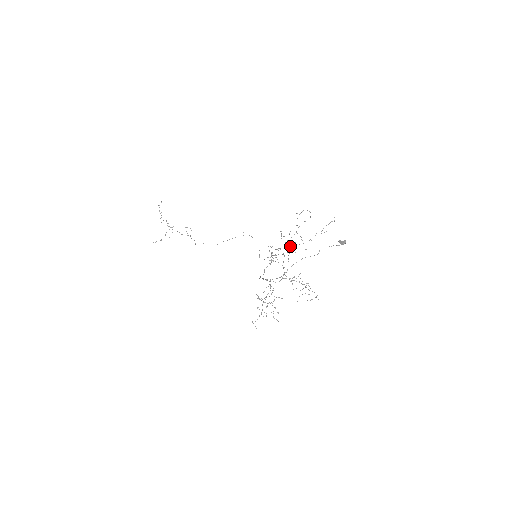
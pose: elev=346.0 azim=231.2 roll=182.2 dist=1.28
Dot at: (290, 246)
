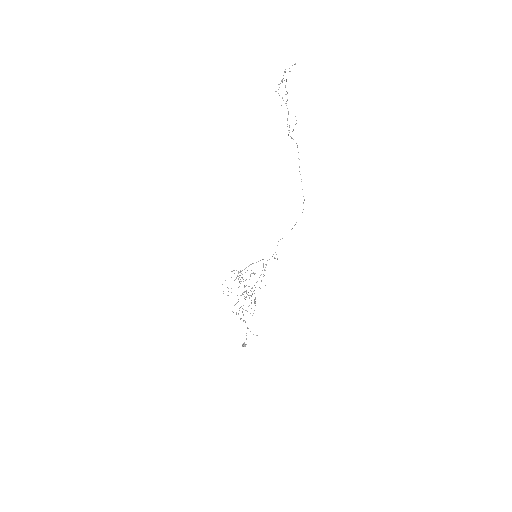
Dot at: (265, 285)
